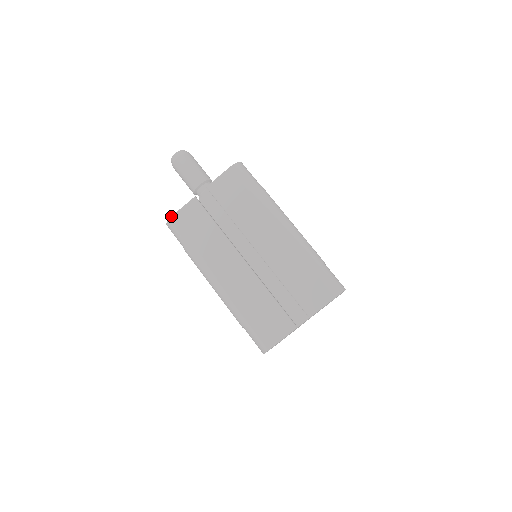
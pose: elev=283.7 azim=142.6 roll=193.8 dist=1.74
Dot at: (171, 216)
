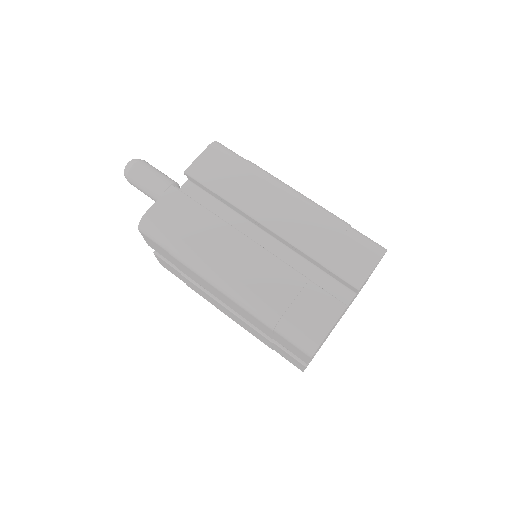
Dot at: occluded
